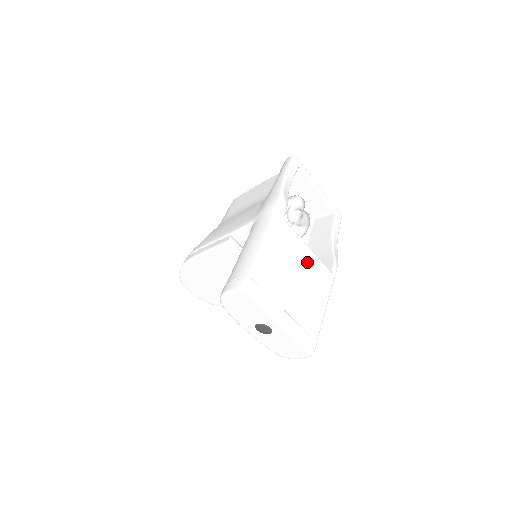
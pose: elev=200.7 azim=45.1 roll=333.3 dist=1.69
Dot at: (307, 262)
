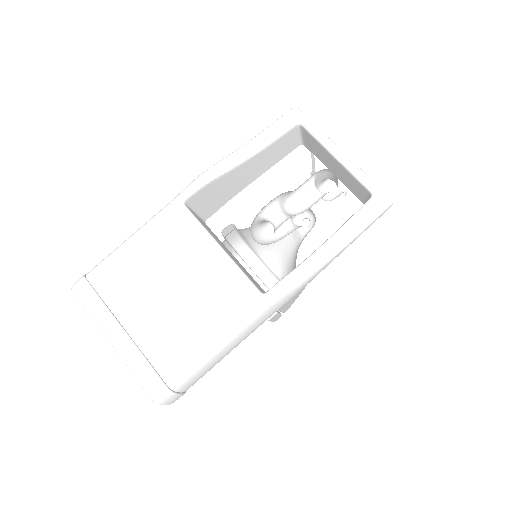
Dot at: (204, 269)
